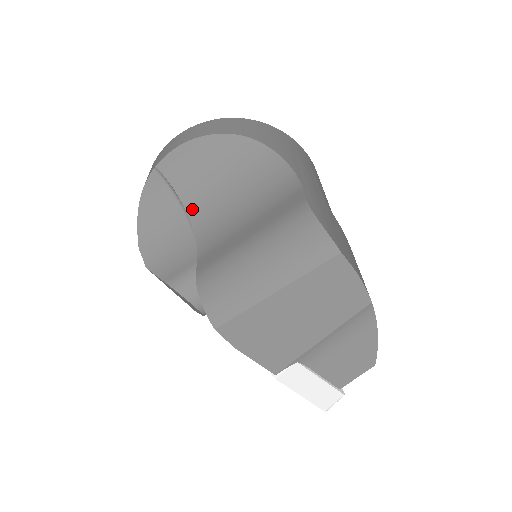
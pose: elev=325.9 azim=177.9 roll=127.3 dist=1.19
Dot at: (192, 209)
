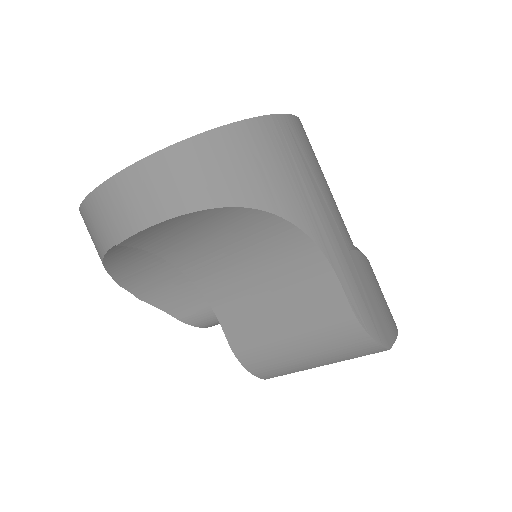
Dot at: (183, 266)
